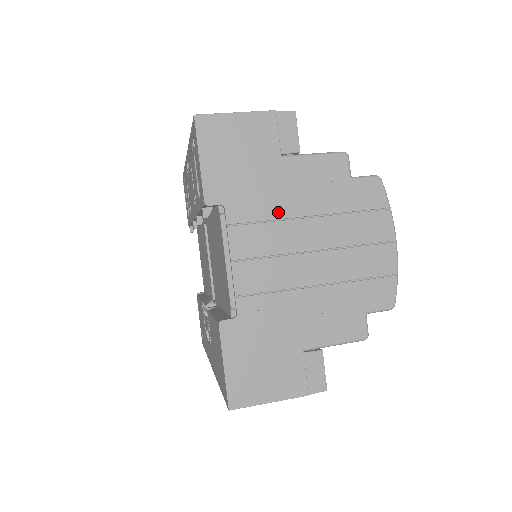
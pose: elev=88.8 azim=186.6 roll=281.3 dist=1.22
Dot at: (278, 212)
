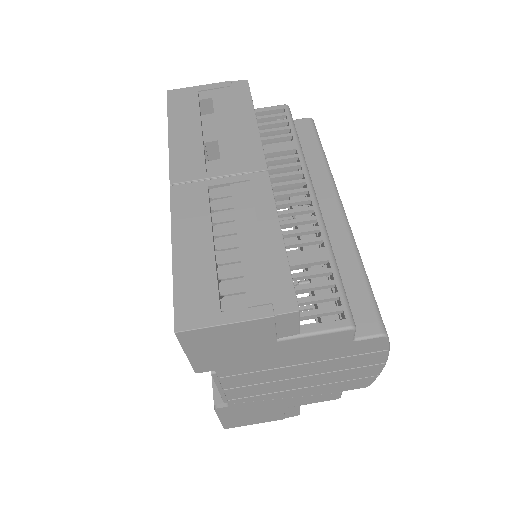
Dot at: (270, 366)
